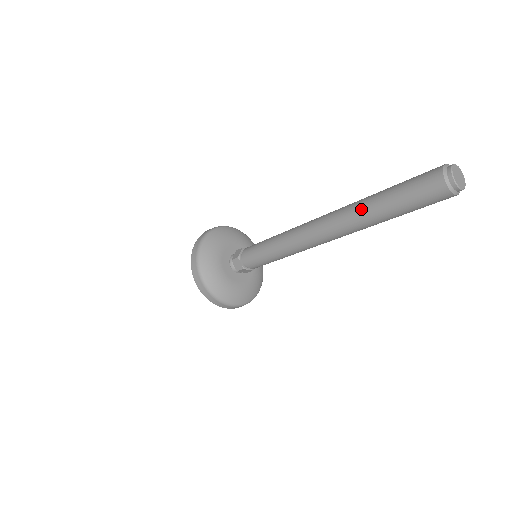
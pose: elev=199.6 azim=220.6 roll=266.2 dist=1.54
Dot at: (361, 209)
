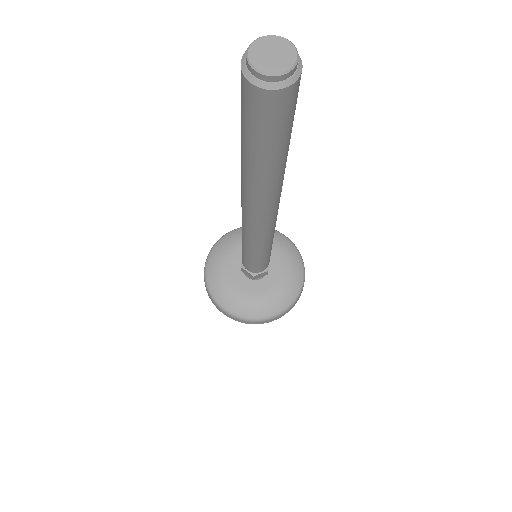
Dot at: (243, 171)
